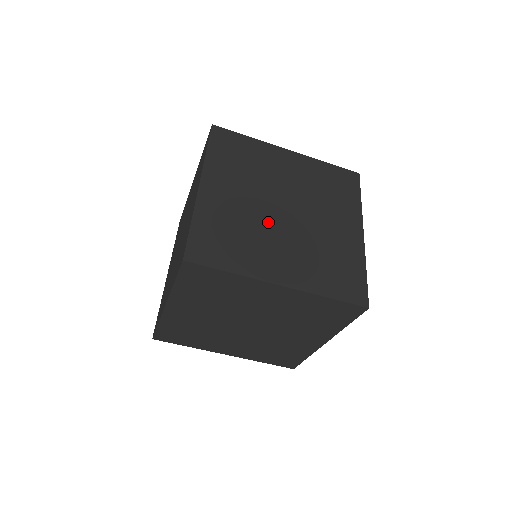
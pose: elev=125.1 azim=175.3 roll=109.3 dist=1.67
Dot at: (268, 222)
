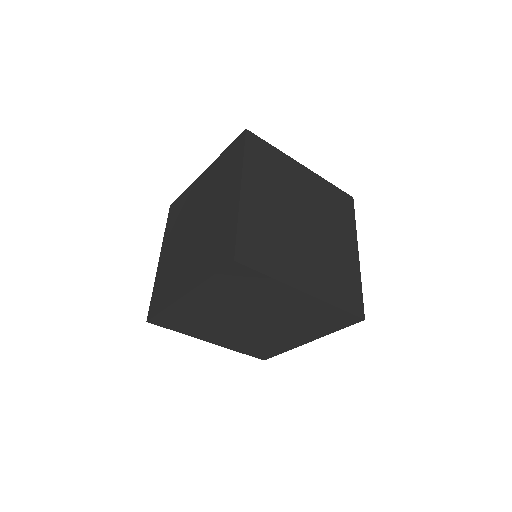
Dot at: (294, 233)
